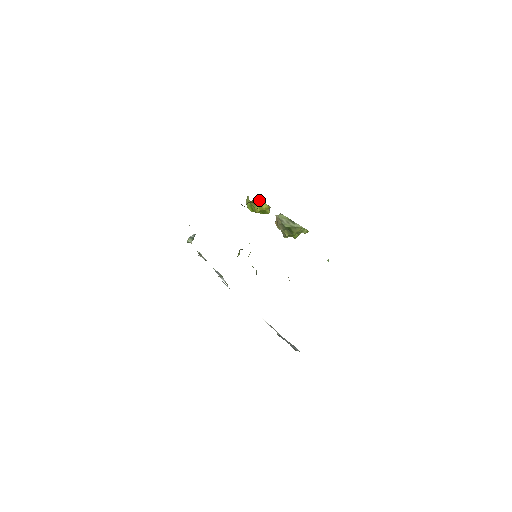
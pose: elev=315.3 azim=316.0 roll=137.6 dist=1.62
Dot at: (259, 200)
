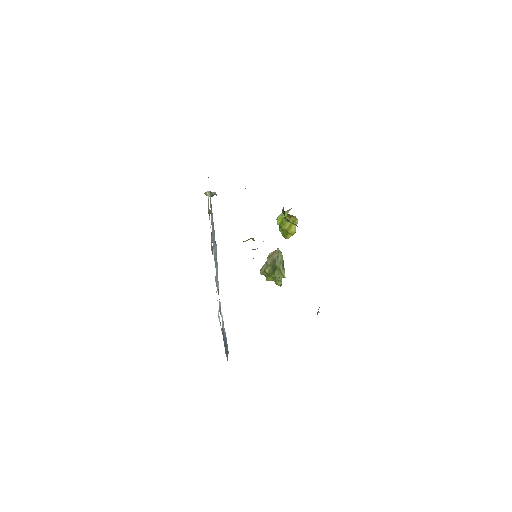
Dot at: (297, 221)
